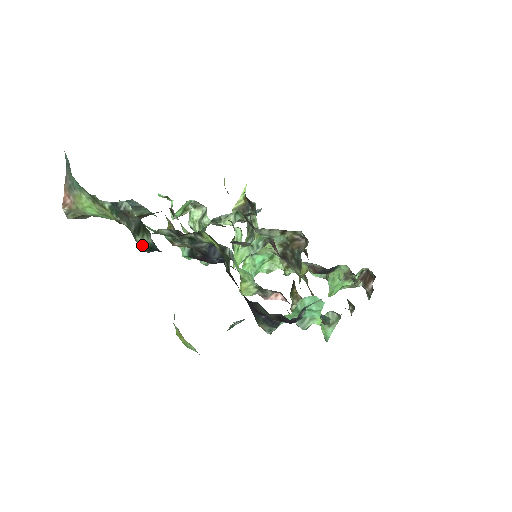
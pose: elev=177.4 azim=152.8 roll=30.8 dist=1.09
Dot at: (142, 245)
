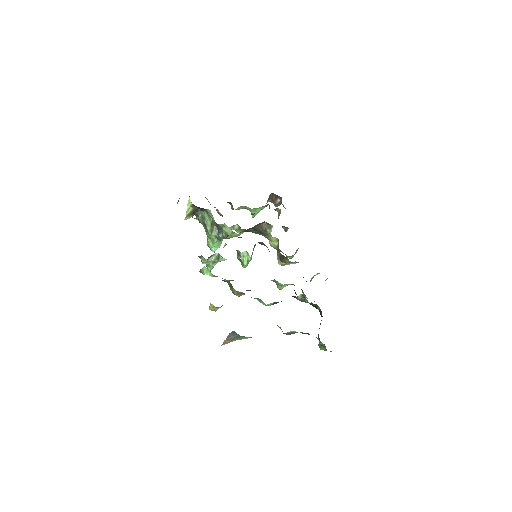
Dot at: occluded
